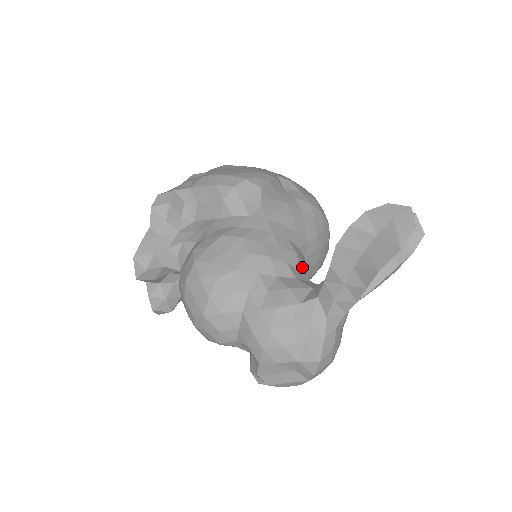
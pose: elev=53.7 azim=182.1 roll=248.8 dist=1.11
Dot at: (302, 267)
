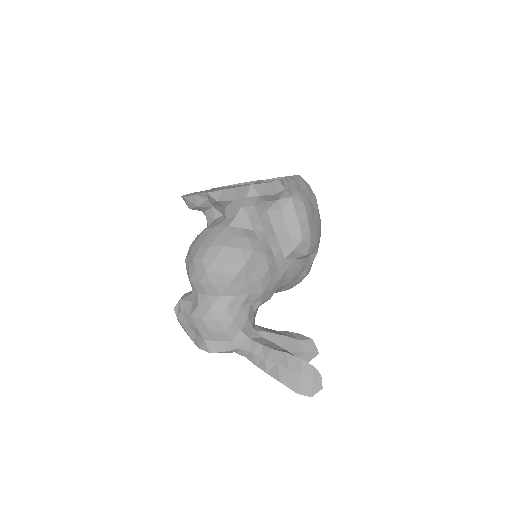
Dot at: occluded
